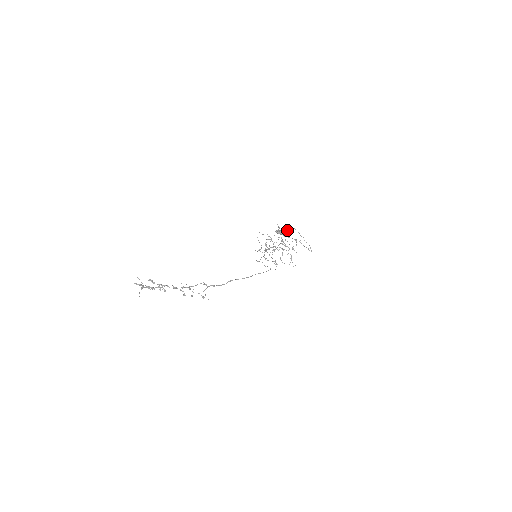
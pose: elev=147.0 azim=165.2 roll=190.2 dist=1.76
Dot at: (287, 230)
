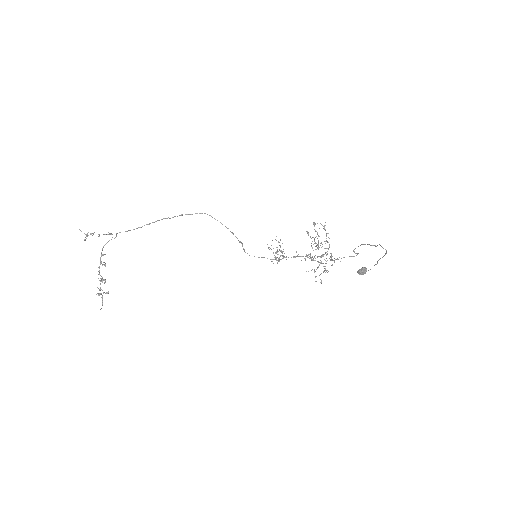
Dot at: (356, 253)
